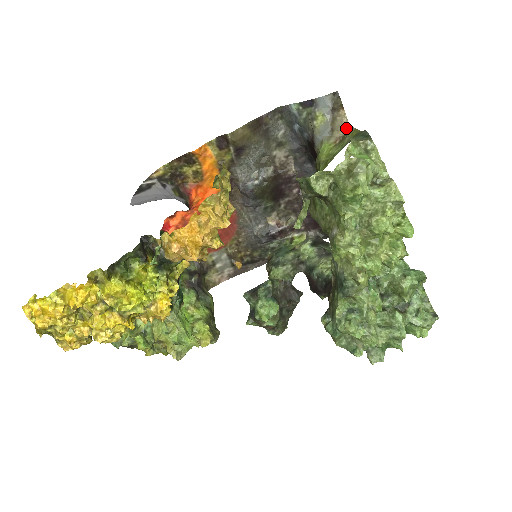
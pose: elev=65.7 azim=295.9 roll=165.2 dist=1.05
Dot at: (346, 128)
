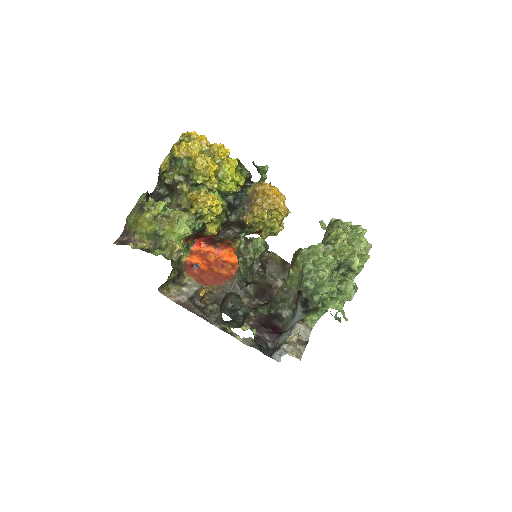
Dot at: occluded
